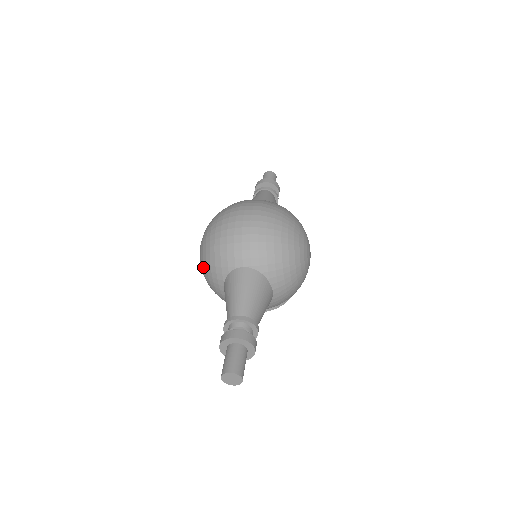
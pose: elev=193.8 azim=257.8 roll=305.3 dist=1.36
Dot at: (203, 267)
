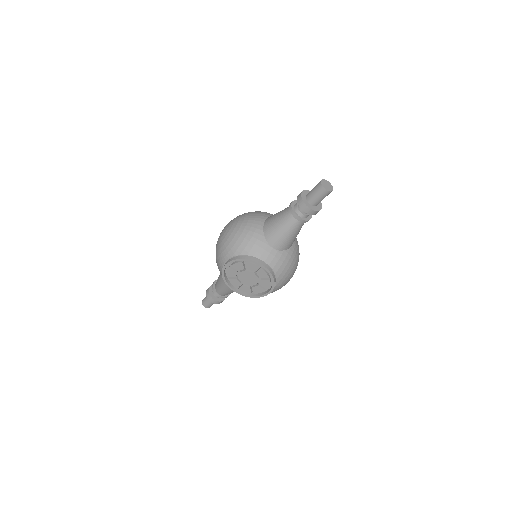
Dot at: (244, 215)
